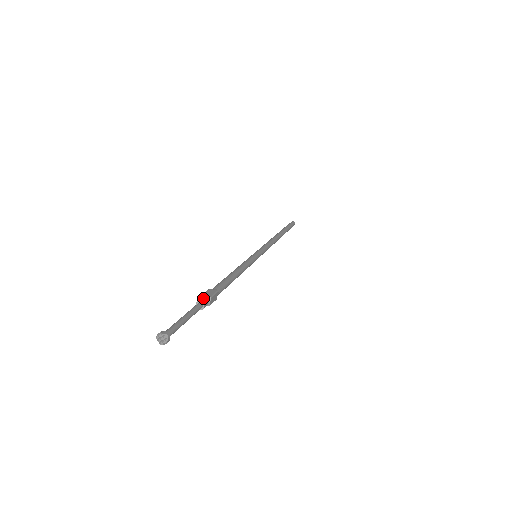
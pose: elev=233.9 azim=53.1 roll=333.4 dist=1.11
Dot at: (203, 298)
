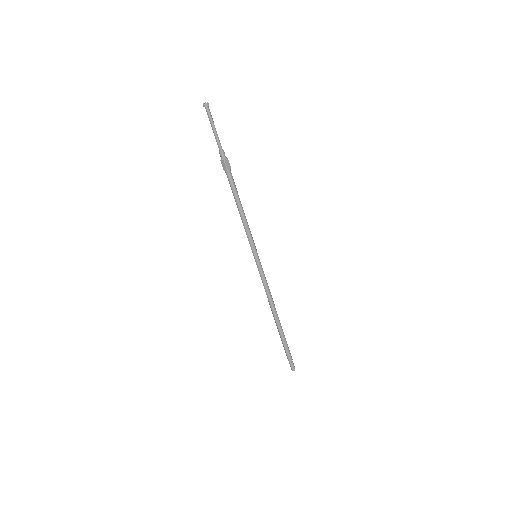
Dot at: occluded
